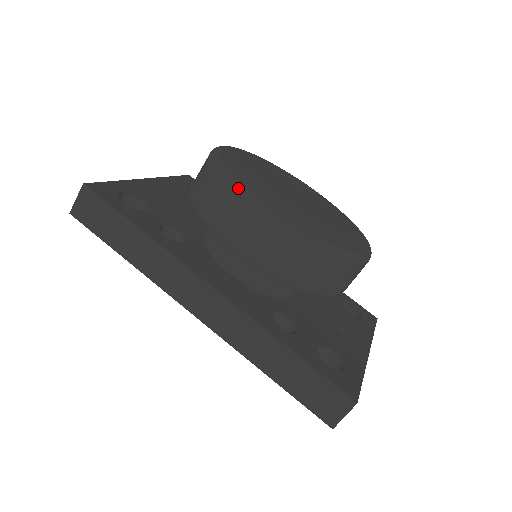
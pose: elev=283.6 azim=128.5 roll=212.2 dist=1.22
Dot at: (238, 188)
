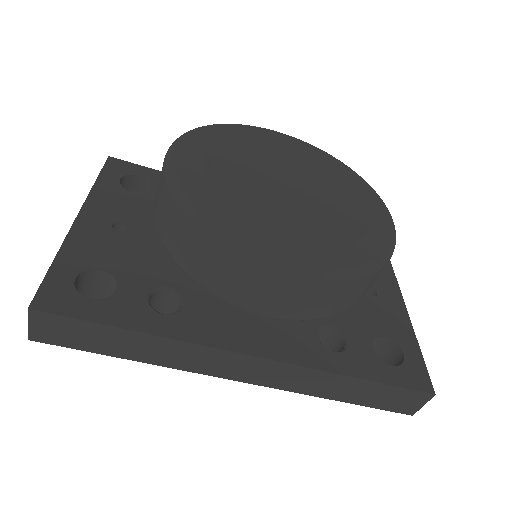
Dot at: (246, 253)
